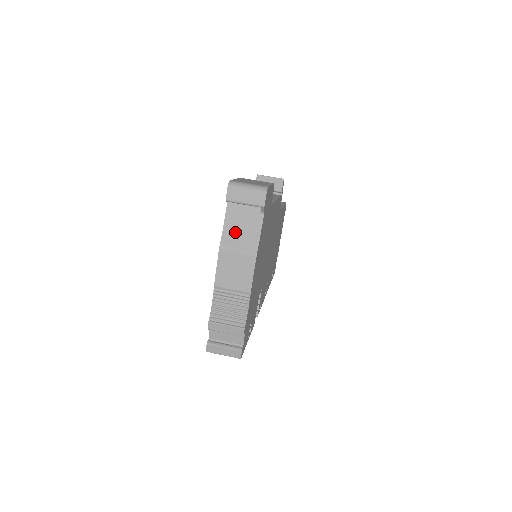
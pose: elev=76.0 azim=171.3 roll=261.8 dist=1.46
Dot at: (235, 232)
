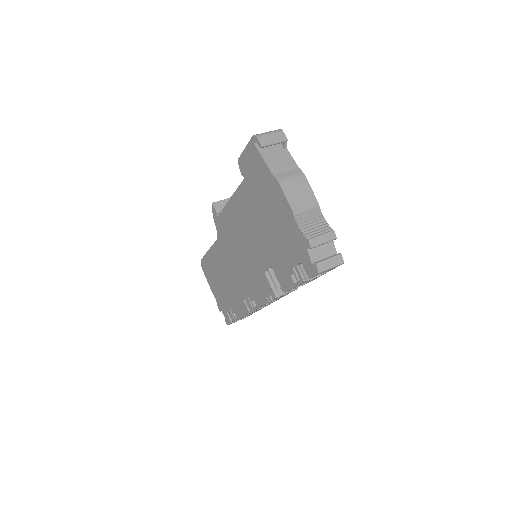
Dot at: (279, 168)
